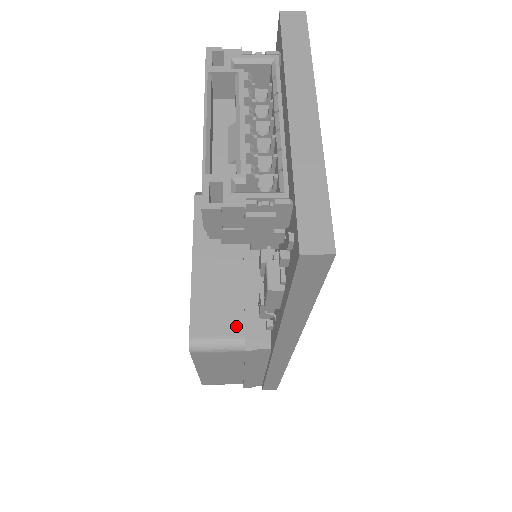
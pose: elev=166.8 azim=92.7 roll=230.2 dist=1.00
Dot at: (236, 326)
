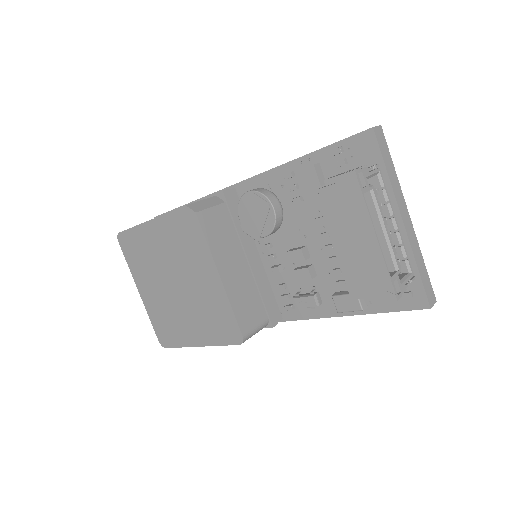
Dot at: (262, 313)
